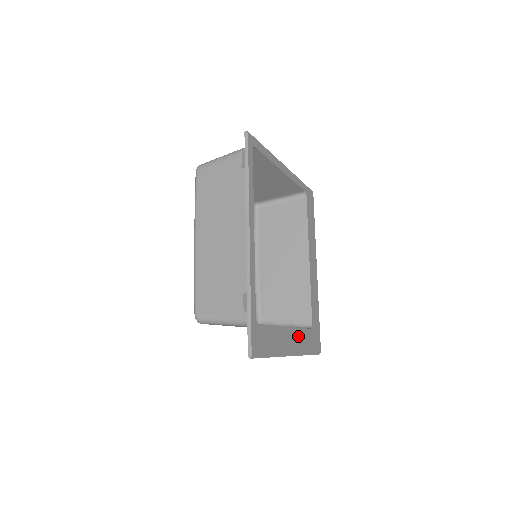
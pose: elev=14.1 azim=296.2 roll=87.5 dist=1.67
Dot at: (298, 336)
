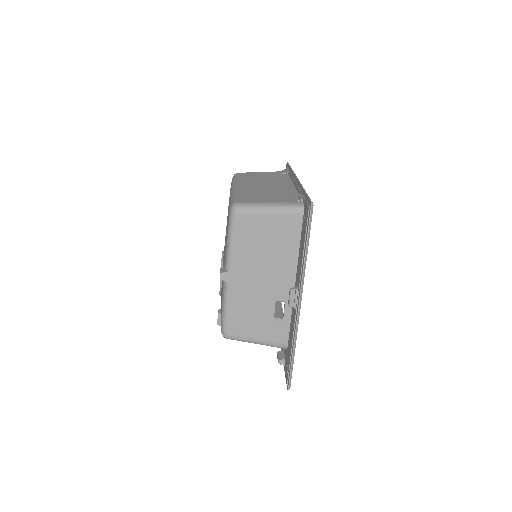
Dot at: occluded
